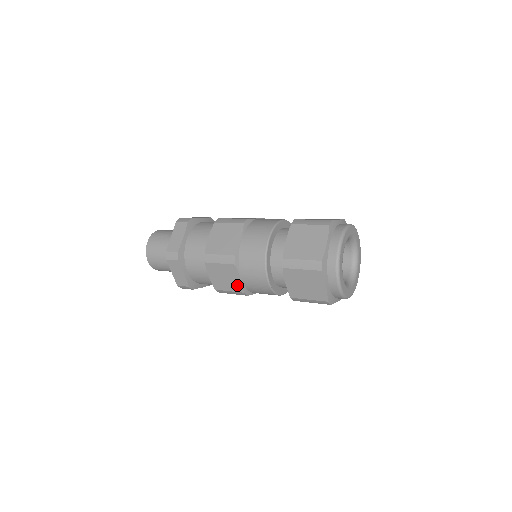
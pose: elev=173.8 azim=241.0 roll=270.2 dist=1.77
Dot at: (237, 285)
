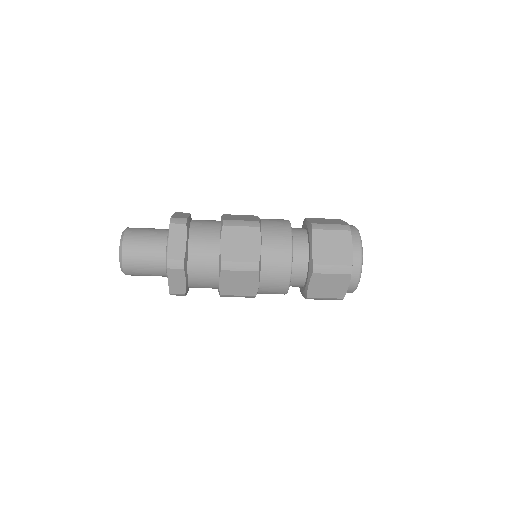
Dot at: (254, 253)
